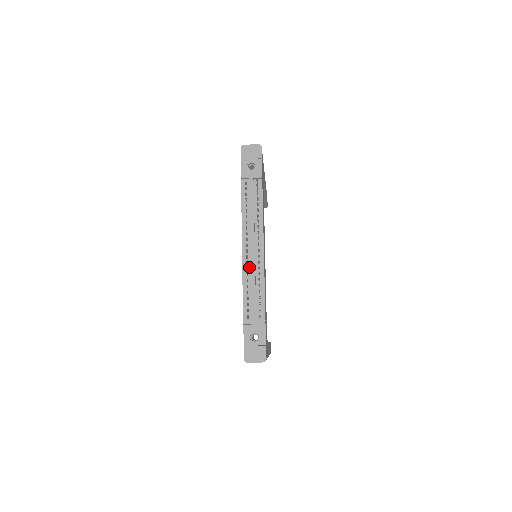
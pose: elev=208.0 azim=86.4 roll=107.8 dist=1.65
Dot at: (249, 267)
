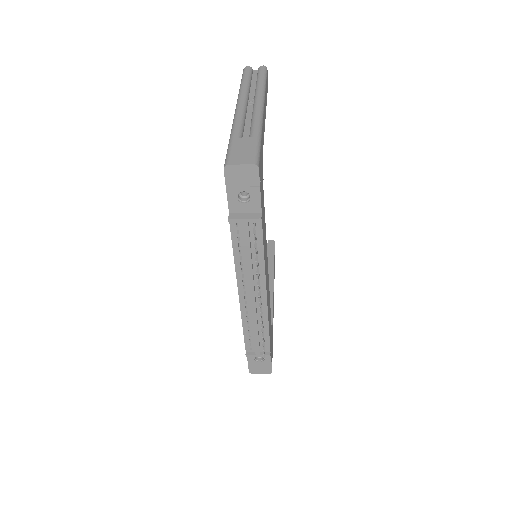
Dot at: (249, 312)
